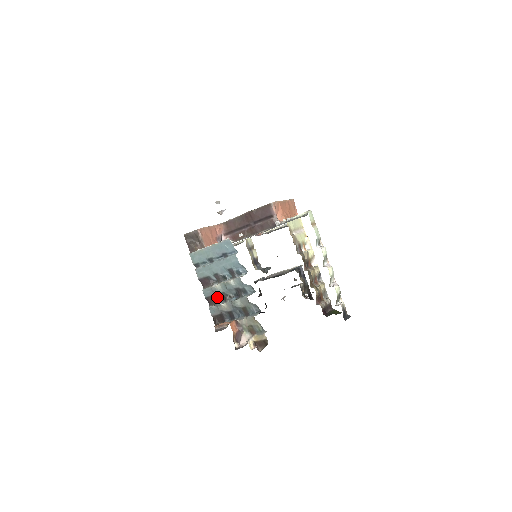
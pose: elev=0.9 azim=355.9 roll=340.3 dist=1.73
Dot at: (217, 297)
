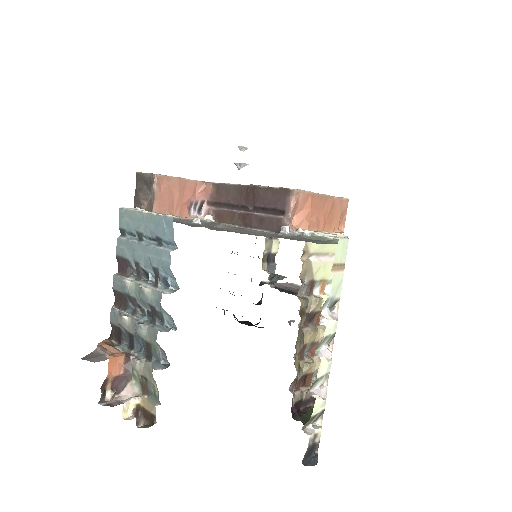
Dot at: (126, 299)
